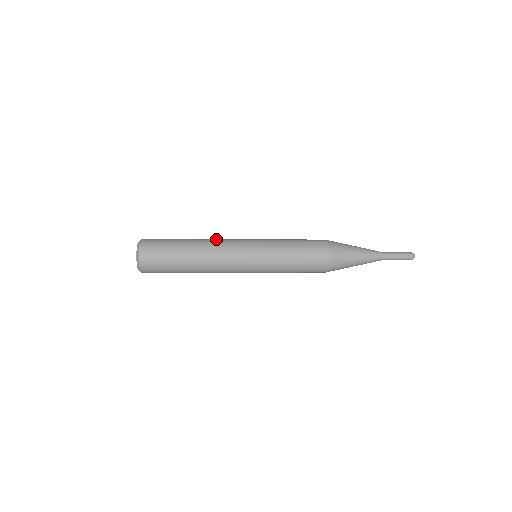
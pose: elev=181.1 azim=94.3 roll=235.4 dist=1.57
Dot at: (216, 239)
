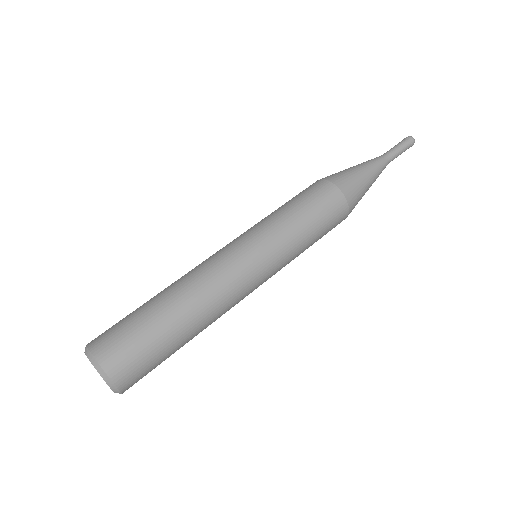
Dot at: (224, 305)
